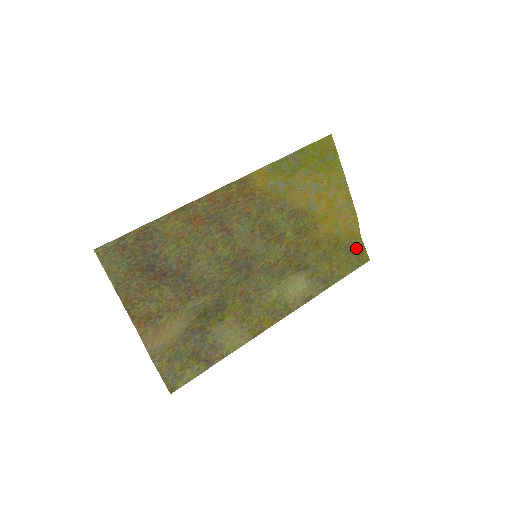
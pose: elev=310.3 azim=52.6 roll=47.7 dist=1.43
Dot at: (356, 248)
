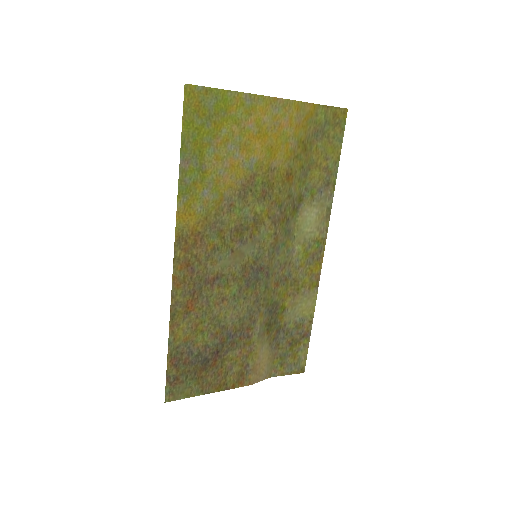
Dot at: (324, 120)
